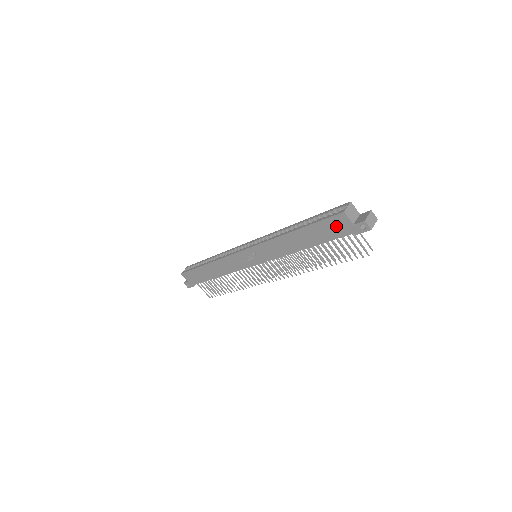
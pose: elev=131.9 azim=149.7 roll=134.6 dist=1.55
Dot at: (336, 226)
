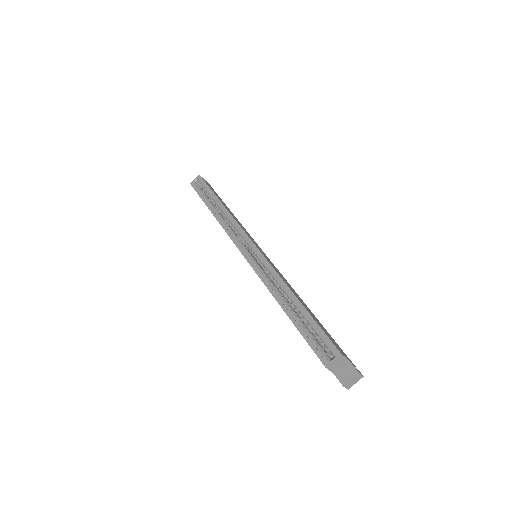
Dot at: occluded
